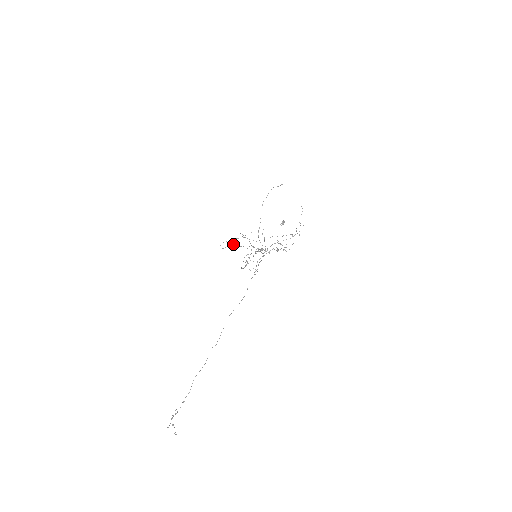
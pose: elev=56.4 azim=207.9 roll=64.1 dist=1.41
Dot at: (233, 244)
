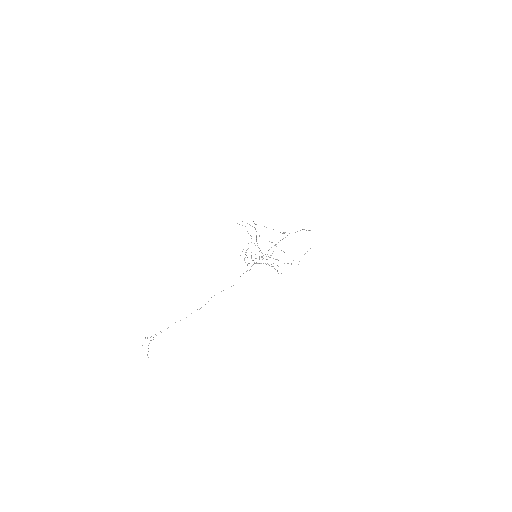
Dot at: occluded
